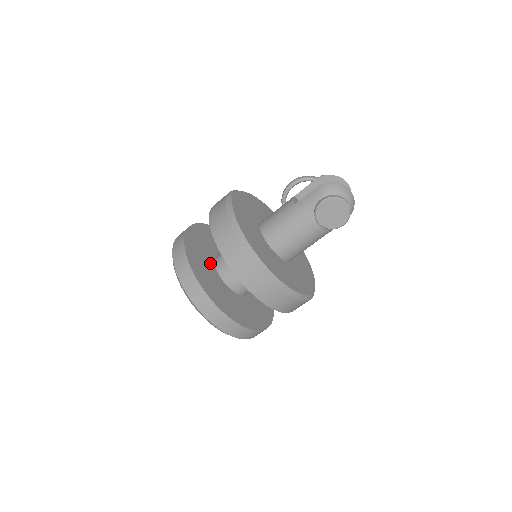
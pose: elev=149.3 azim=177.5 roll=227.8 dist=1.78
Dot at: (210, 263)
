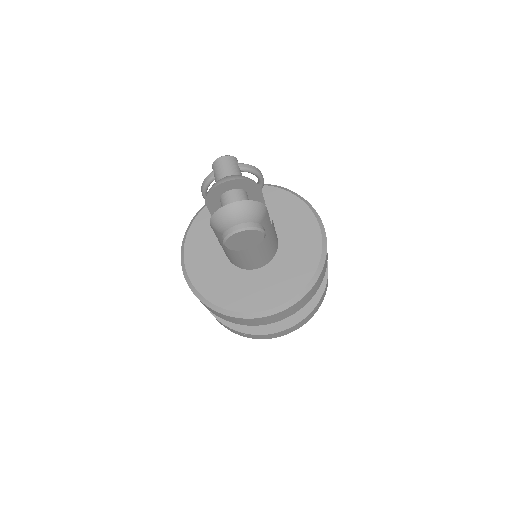
Dot at: occluded
